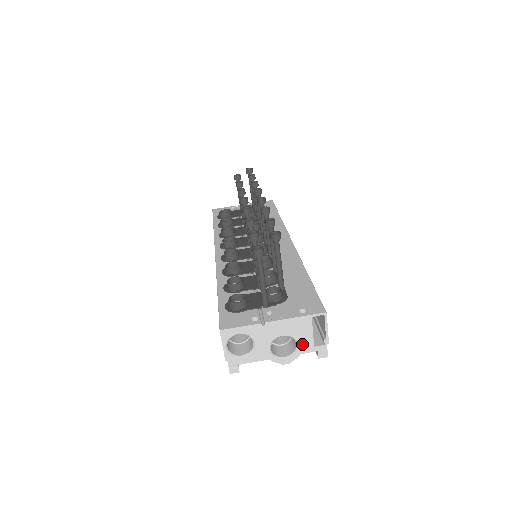
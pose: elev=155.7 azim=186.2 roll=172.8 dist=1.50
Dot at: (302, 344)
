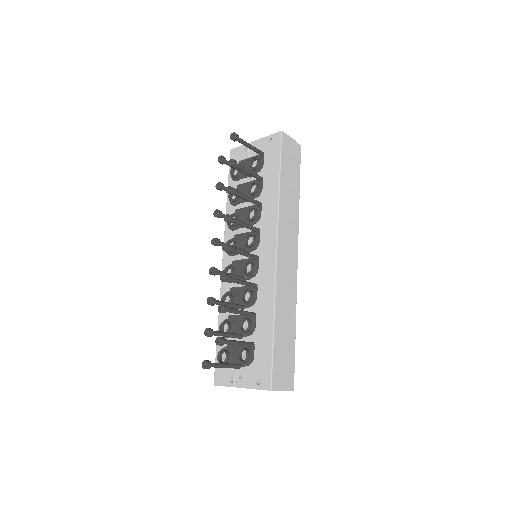
Dot at: occluded
